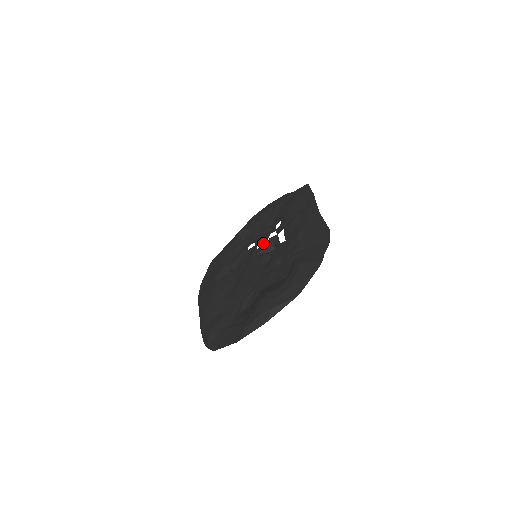
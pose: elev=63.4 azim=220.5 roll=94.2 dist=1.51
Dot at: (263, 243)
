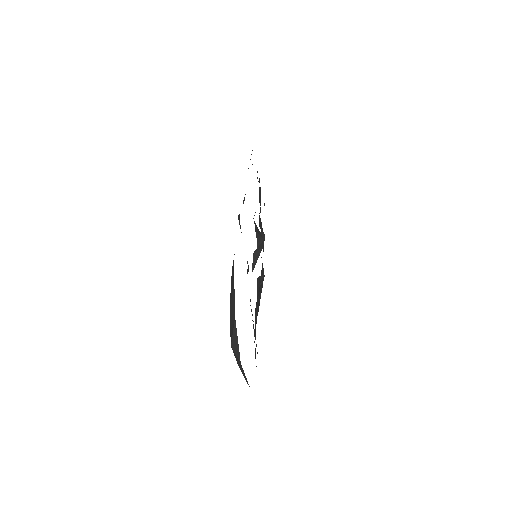
Dot at: occluded
